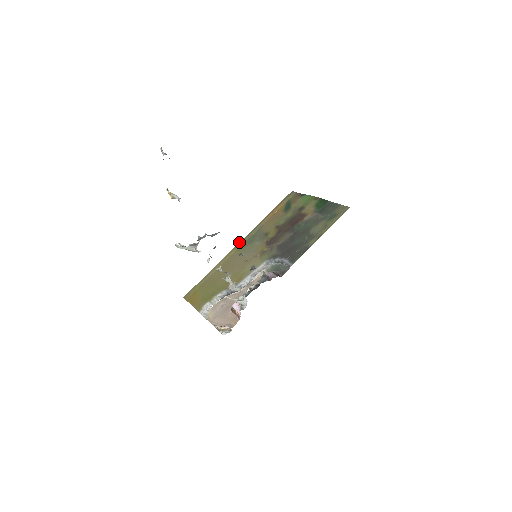
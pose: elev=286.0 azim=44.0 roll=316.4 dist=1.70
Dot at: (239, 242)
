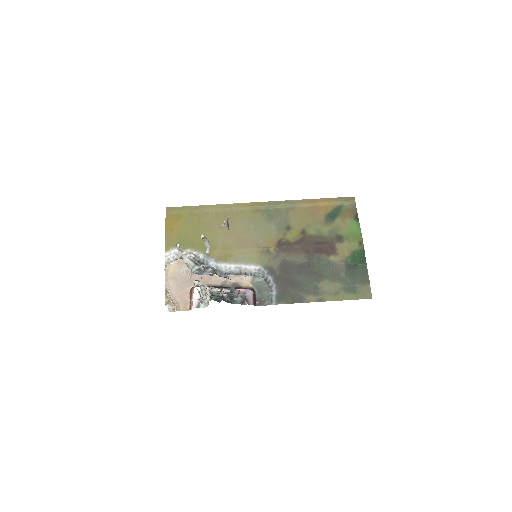
Dot at: occluded
